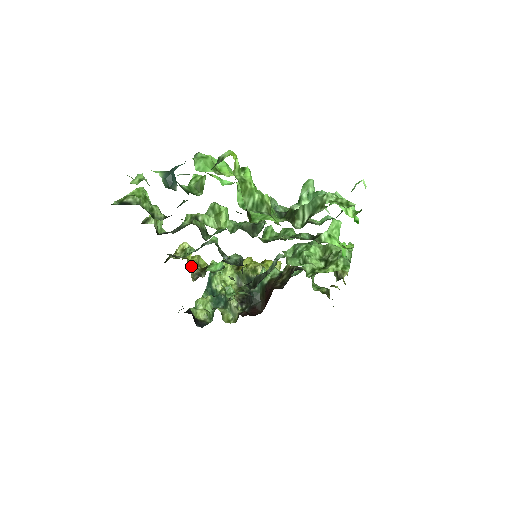
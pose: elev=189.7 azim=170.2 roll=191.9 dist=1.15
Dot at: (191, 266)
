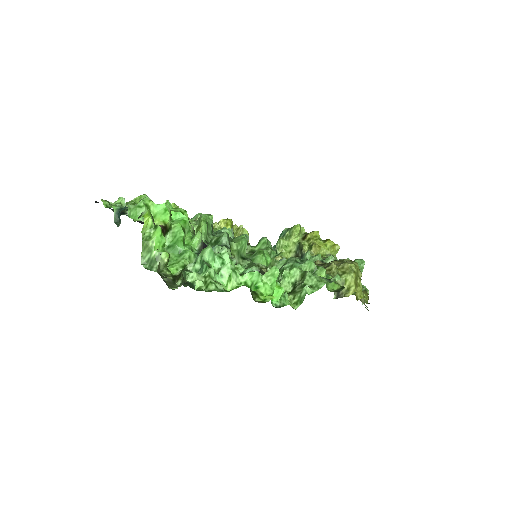
Dot at: occluded
